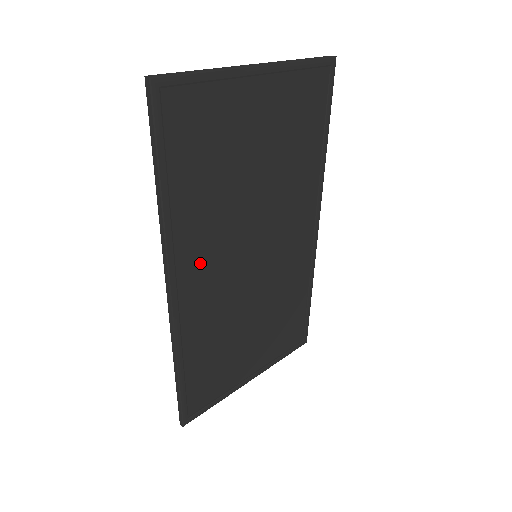
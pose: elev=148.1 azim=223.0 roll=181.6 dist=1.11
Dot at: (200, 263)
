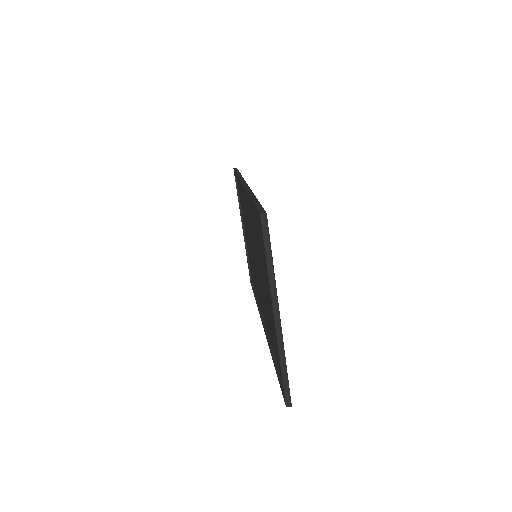
Dot at: occluded
